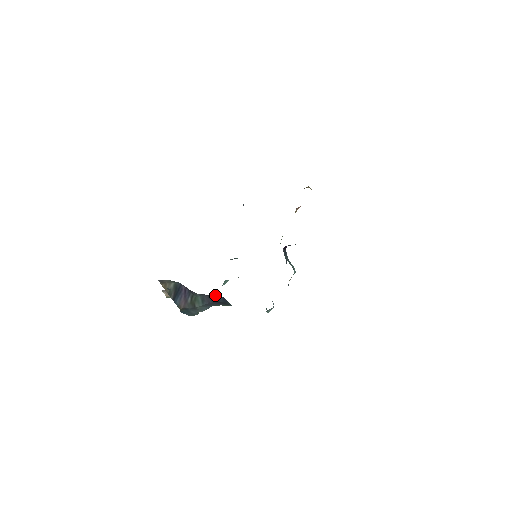
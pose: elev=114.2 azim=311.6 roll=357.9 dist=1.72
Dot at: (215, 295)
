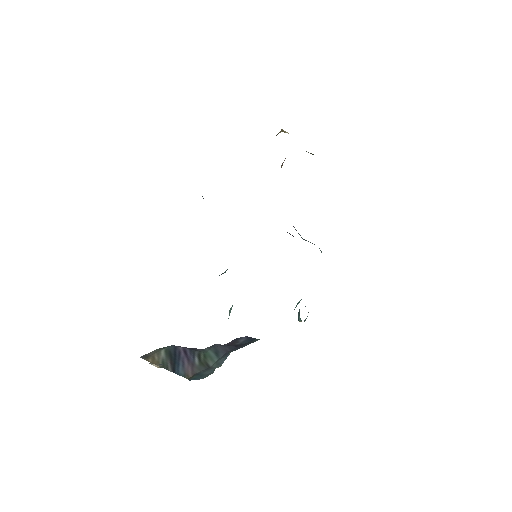
Dot at: (234, 339)
